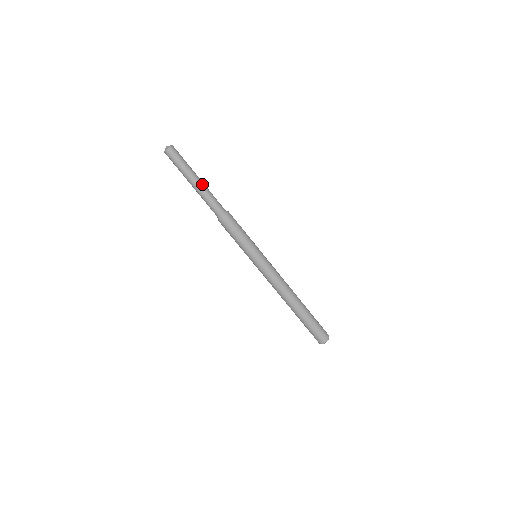
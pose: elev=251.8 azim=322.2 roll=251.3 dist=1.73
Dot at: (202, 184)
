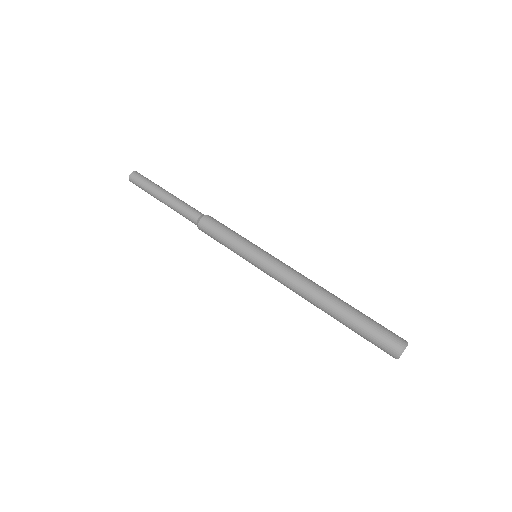
Dot at: (174, 196)
